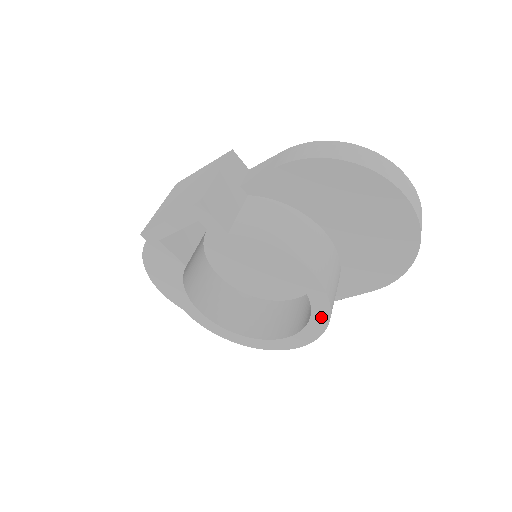
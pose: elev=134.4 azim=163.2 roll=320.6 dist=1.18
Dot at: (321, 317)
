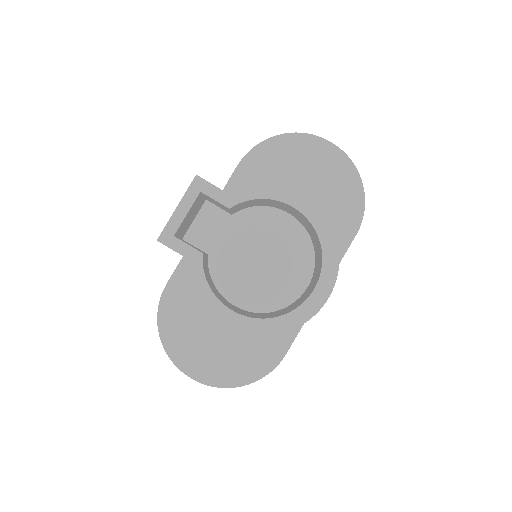
Dot at: (327, 236)
